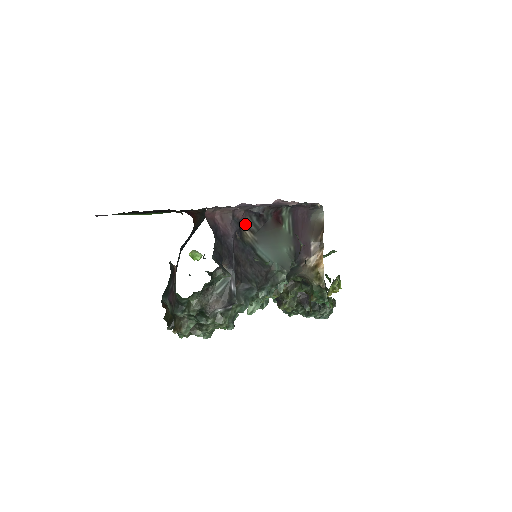
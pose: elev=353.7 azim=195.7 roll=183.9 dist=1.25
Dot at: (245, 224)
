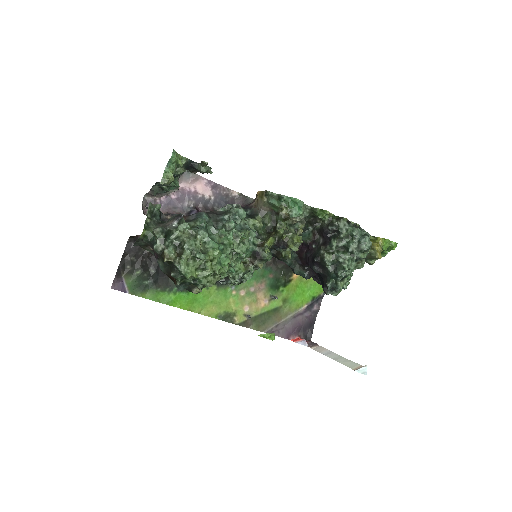
Dot at: occluded
